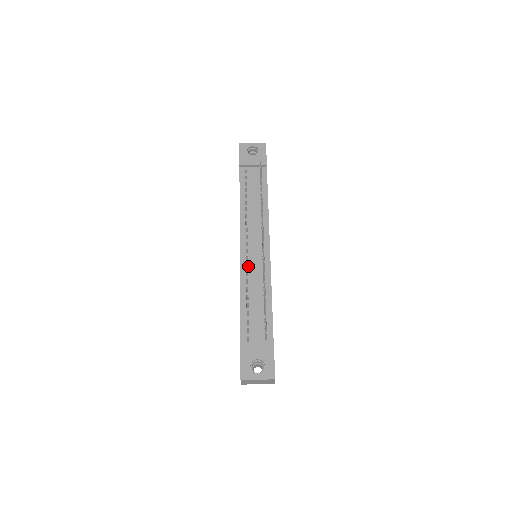
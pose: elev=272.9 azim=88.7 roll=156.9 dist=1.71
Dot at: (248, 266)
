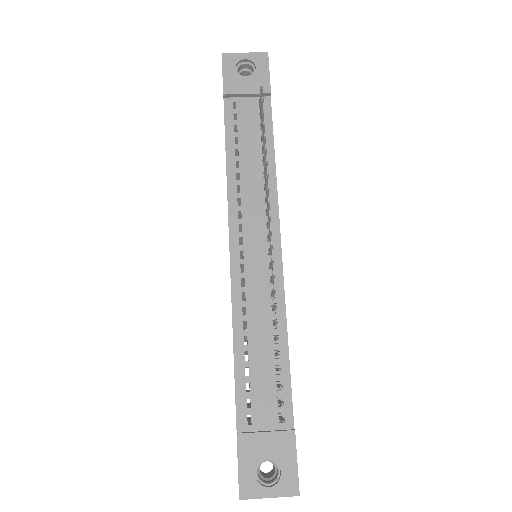
Dot at: (245, 282)
